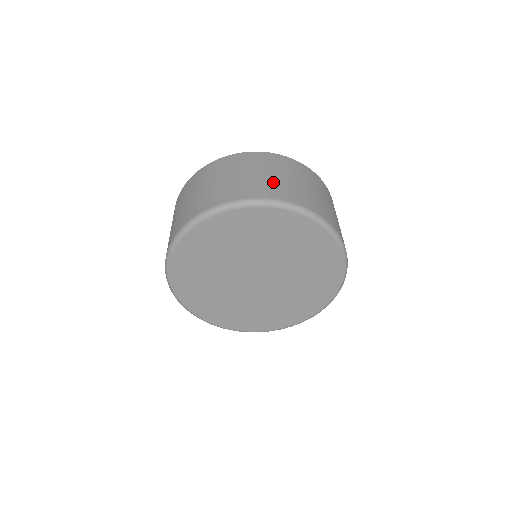
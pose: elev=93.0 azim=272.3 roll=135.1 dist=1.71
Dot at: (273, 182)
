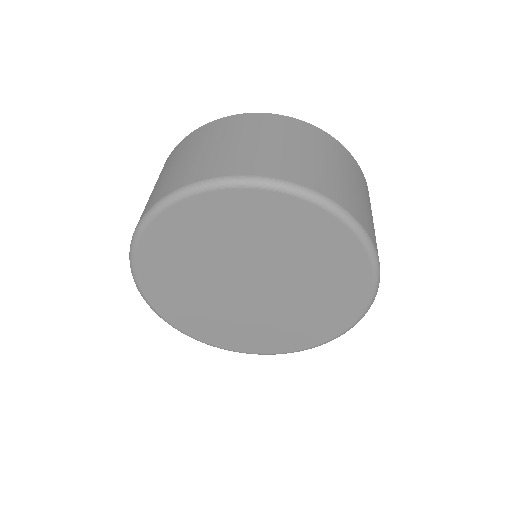
Dot at: (304, 161)
